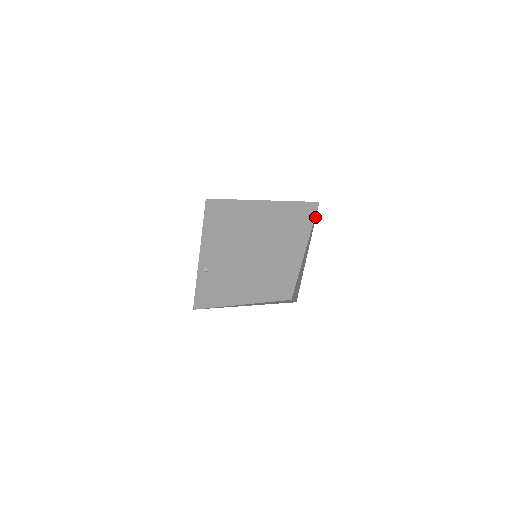
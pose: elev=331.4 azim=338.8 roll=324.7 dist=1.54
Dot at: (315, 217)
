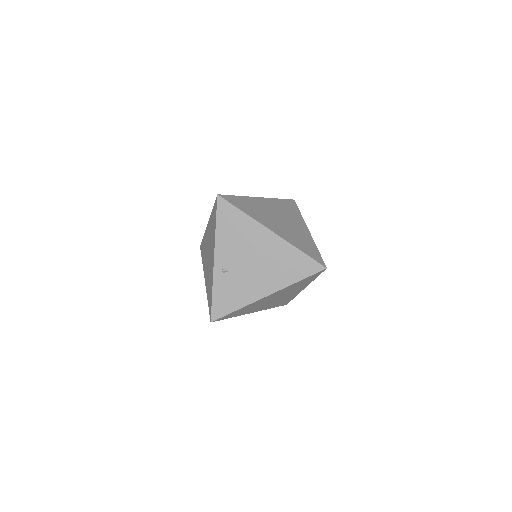
Dot at: occluded
